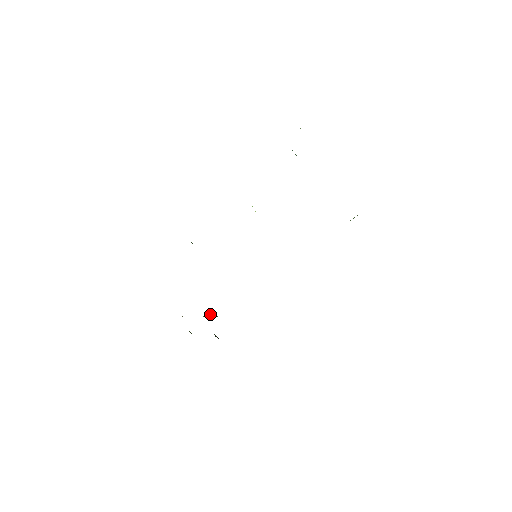
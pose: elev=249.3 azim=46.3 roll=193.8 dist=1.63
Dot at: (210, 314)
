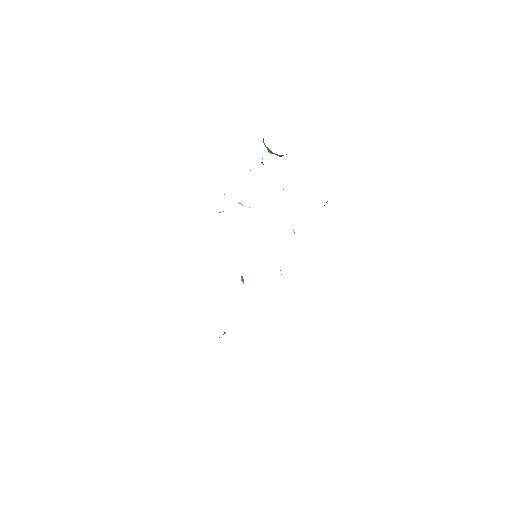
Dot at: (224, 333)
